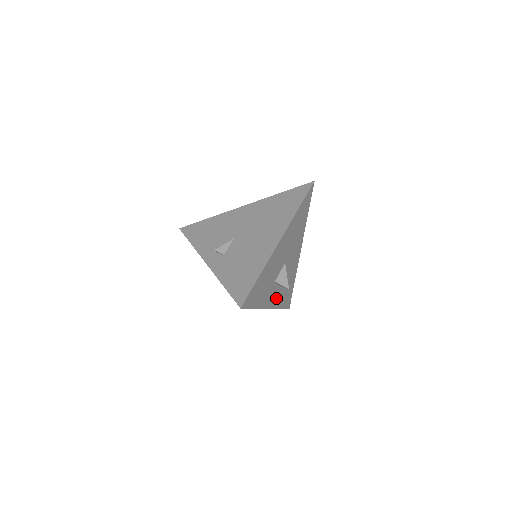
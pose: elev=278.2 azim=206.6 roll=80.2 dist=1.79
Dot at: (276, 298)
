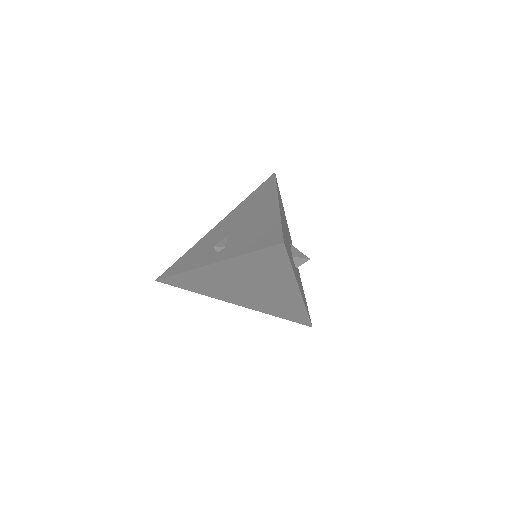
Dot at: (300, 287)
